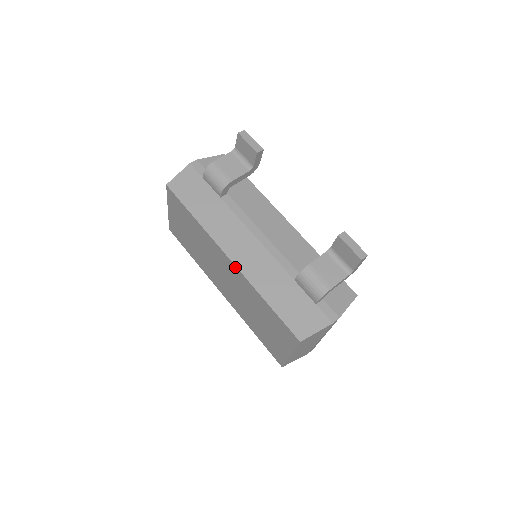
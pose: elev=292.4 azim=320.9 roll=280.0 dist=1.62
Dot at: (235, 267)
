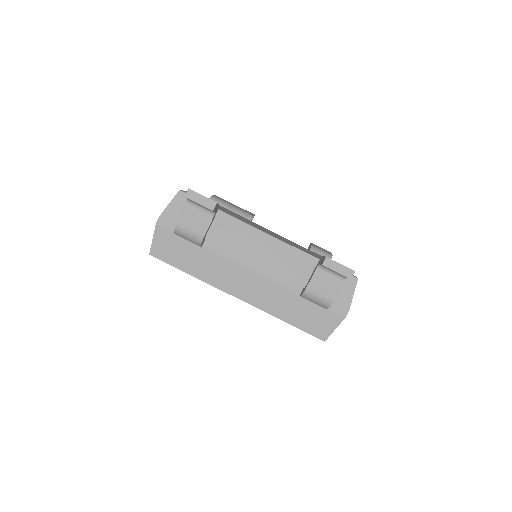
Dot at: (246, 302)
